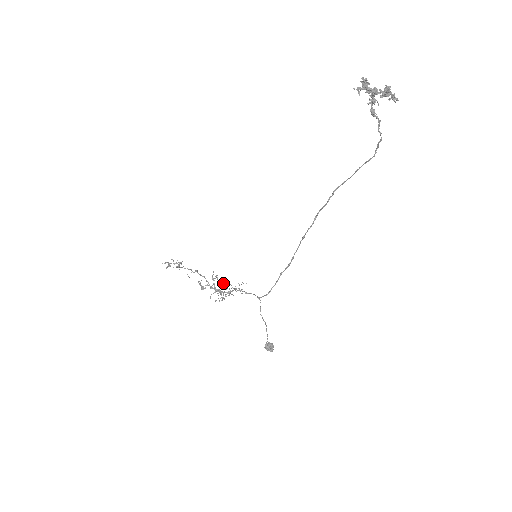
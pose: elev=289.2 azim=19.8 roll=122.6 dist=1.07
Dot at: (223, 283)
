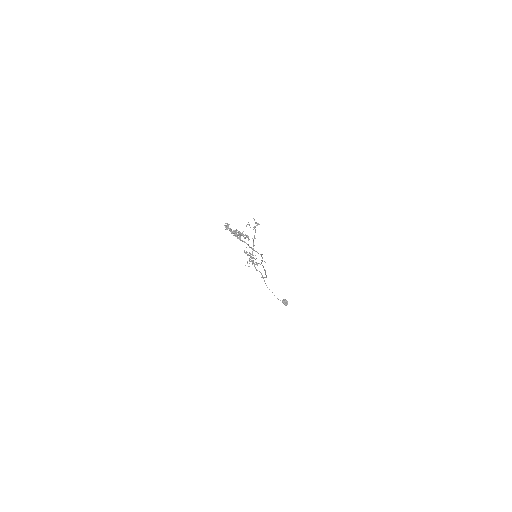
Dot at: (252, 257)
